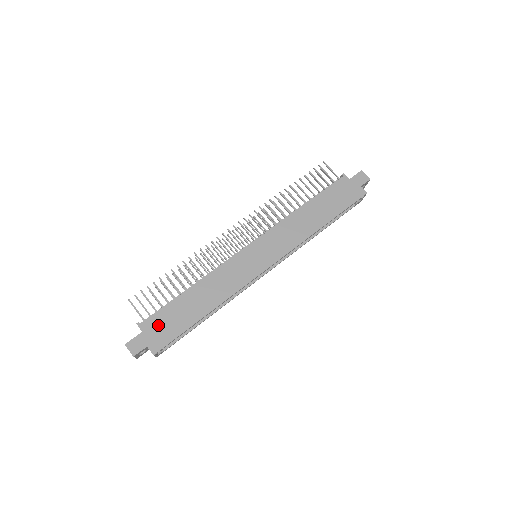
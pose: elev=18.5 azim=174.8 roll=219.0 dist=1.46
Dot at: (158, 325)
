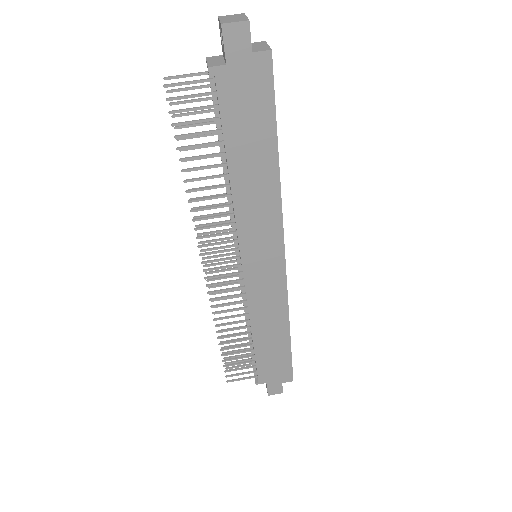
Dot at: (269, 372)
